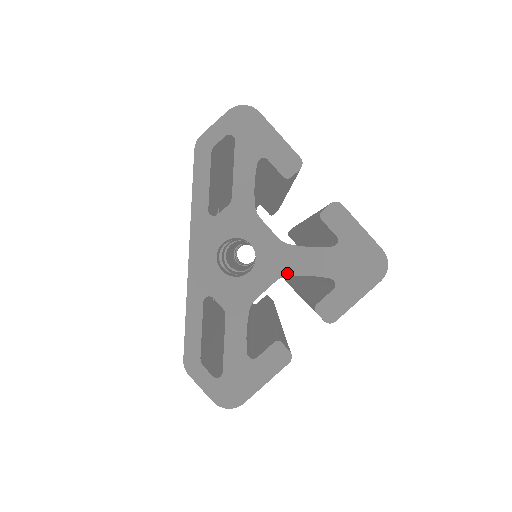
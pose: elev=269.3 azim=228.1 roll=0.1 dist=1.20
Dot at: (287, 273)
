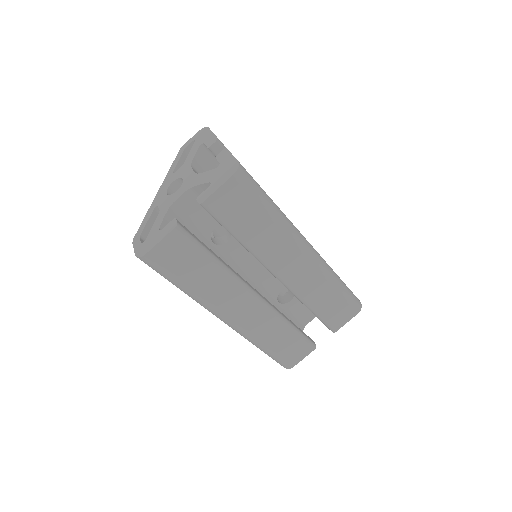
Dot at: (192, 186)
